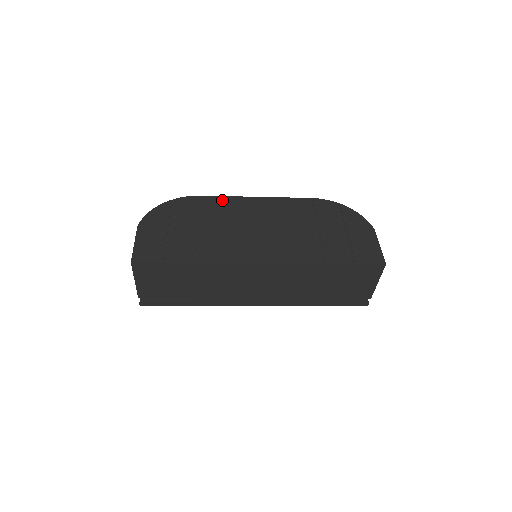
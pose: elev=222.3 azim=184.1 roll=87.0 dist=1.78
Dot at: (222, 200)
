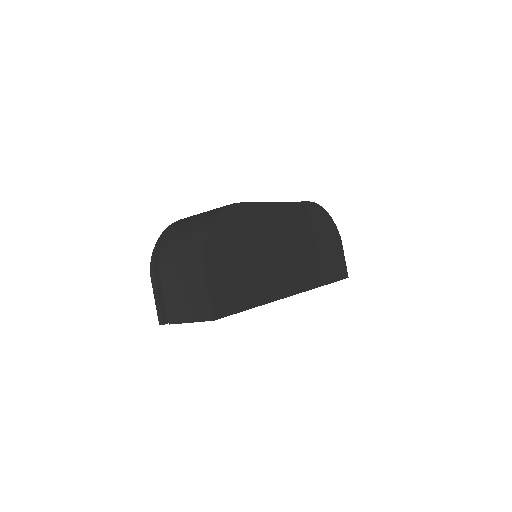
Dot at: (257, 209)
